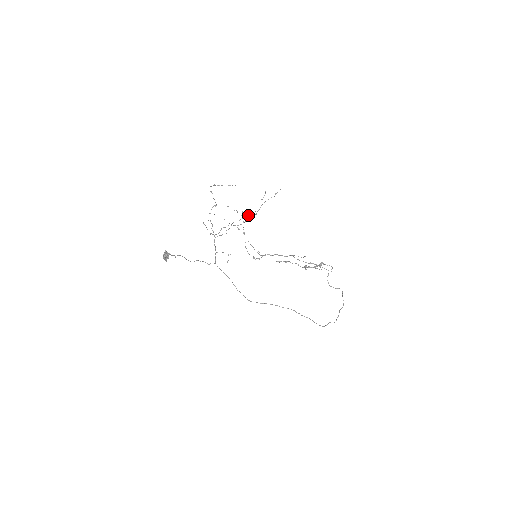
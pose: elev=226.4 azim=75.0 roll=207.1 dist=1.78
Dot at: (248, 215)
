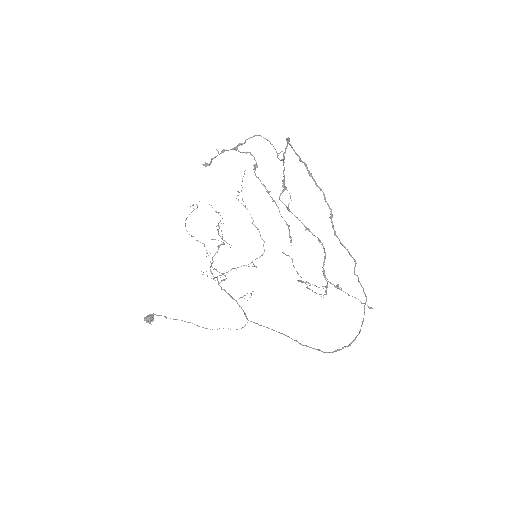
Dot at: (220, 220)
